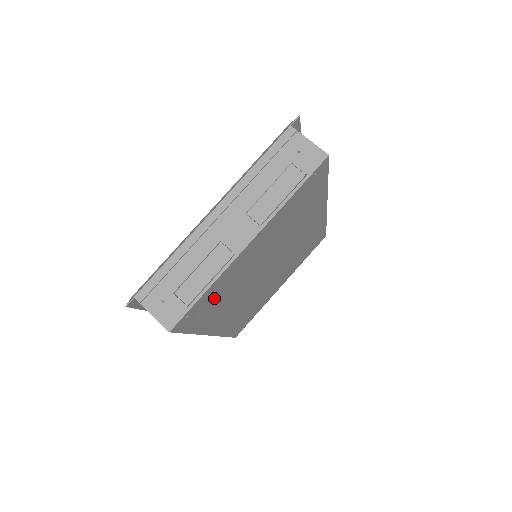
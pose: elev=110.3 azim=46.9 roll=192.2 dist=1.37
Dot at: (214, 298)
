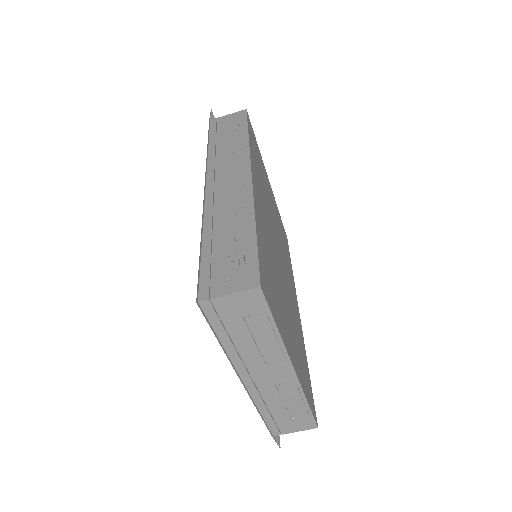
Dot at: (303, 370)
